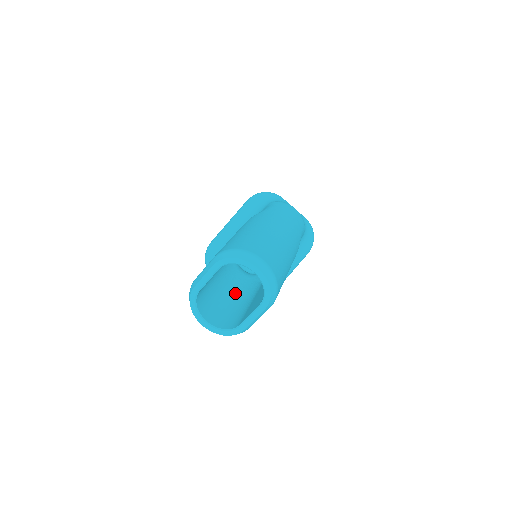
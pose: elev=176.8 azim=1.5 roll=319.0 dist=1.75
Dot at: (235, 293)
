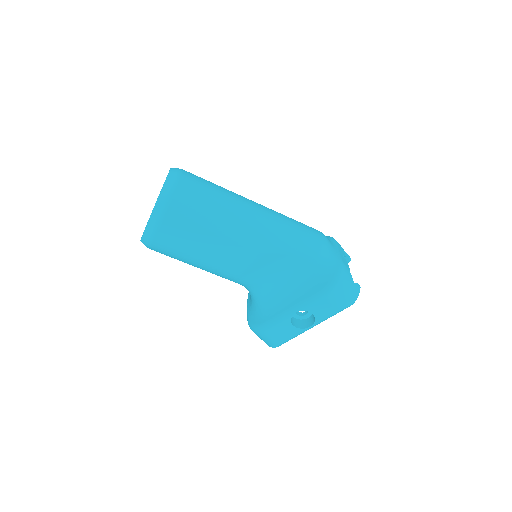
Dot at: occluded
